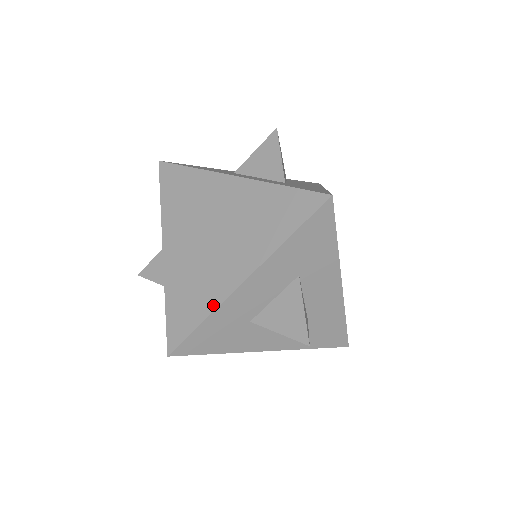
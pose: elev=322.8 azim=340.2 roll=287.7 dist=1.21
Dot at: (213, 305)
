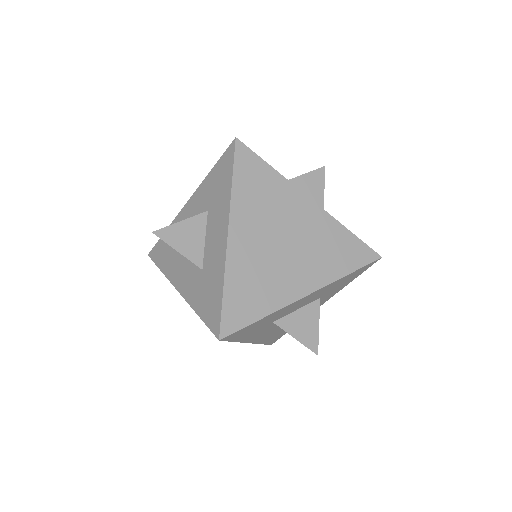
Dot at: (275, 307)
